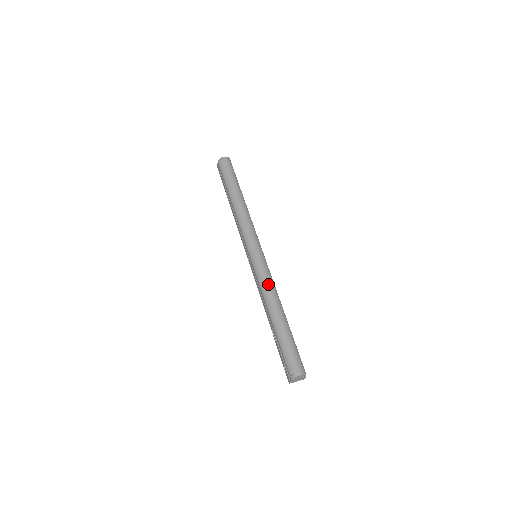
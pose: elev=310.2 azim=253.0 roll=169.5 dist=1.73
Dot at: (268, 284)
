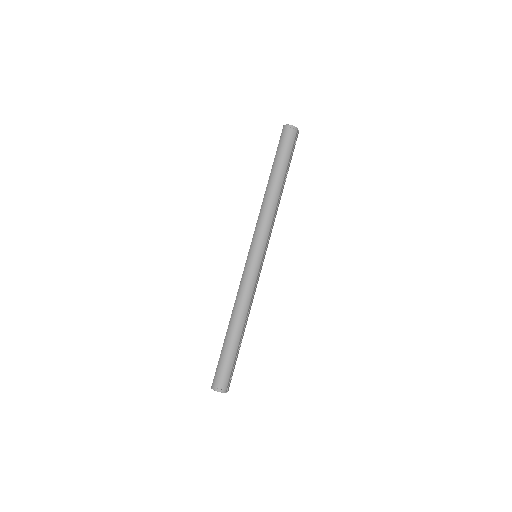
Dot at: (244, 294)
